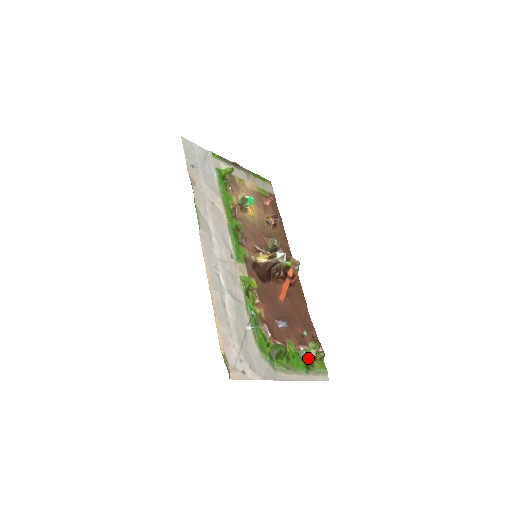
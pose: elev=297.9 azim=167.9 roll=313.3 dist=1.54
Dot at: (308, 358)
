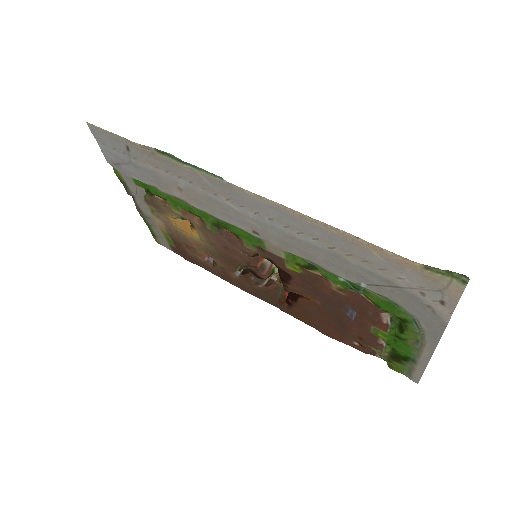
Dot at: (391, 355)
